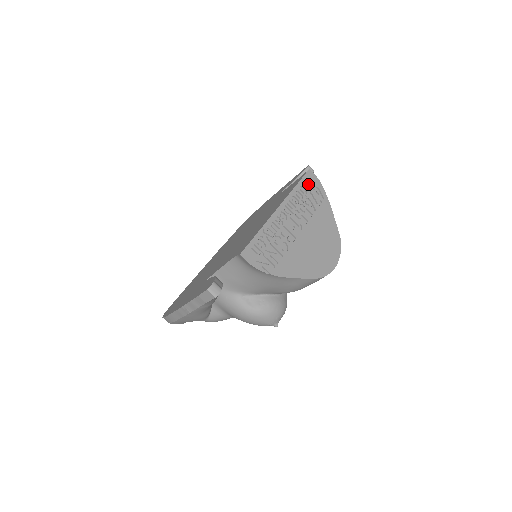
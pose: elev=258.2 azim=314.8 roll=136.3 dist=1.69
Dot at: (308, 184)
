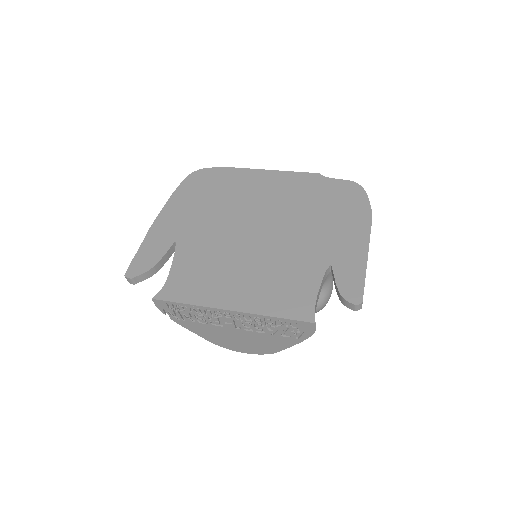
Dot at: (294, 325)
